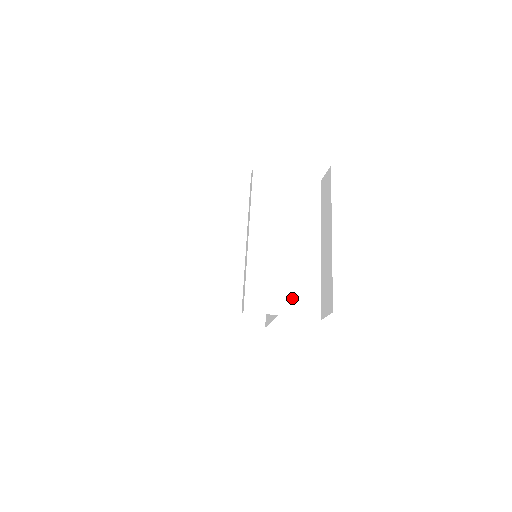
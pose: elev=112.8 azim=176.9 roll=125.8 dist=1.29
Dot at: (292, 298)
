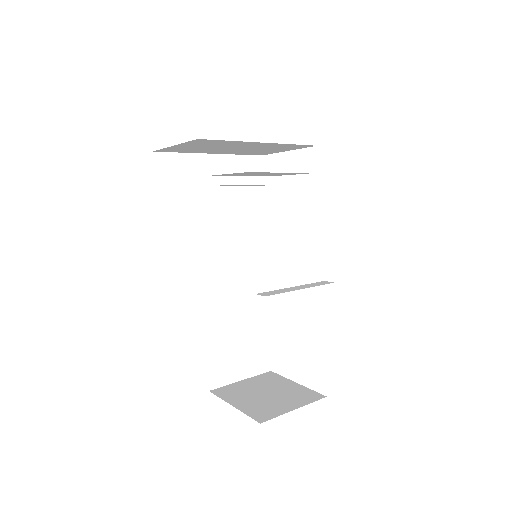
Dot at: occluded
